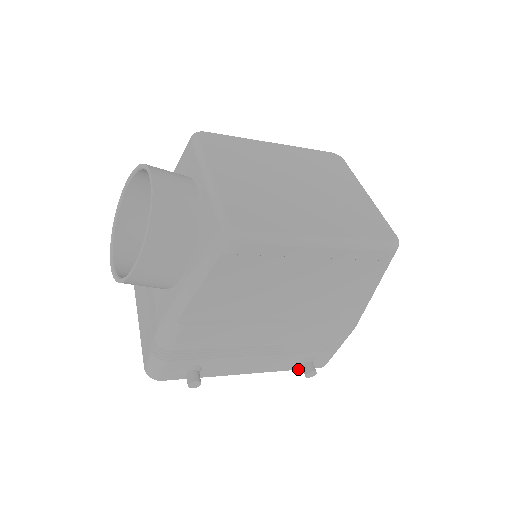
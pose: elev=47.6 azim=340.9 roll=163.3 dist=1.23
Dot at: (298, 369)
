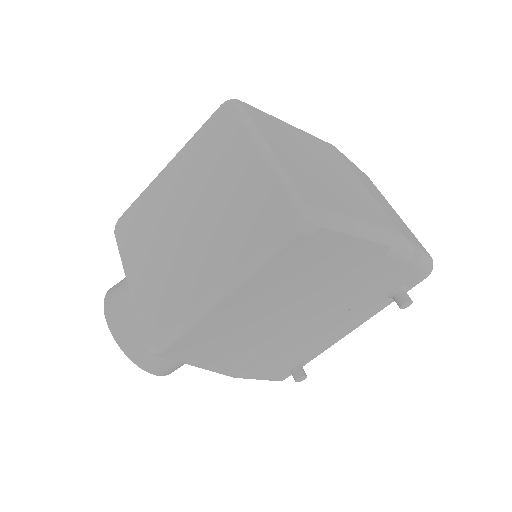
Dot at: occluded
